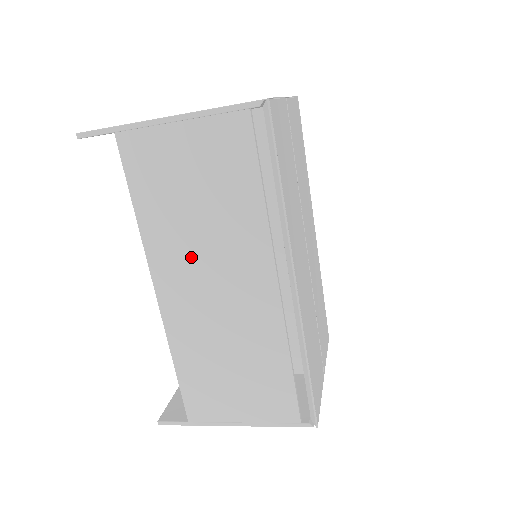
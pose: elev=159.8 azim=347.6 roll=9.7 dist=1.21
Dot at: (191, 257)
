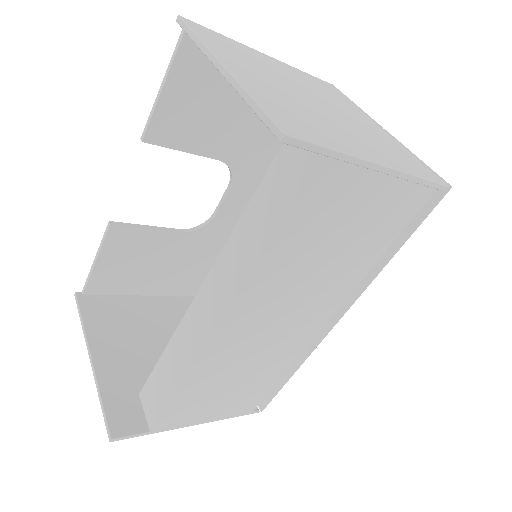
Dot at: (284, 296)
